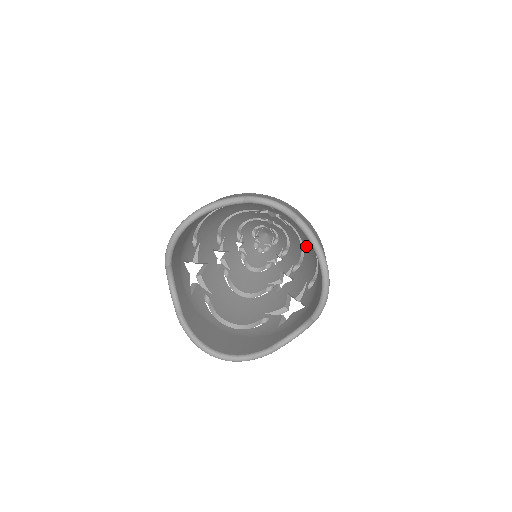
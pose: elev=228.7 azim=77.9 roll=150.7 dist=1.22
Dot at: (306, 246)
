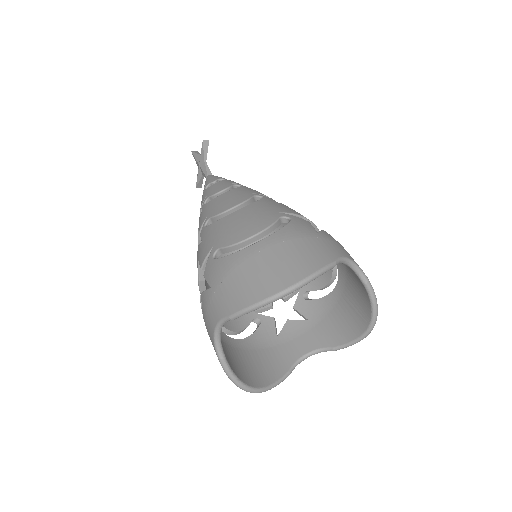
Dot at: occluded
